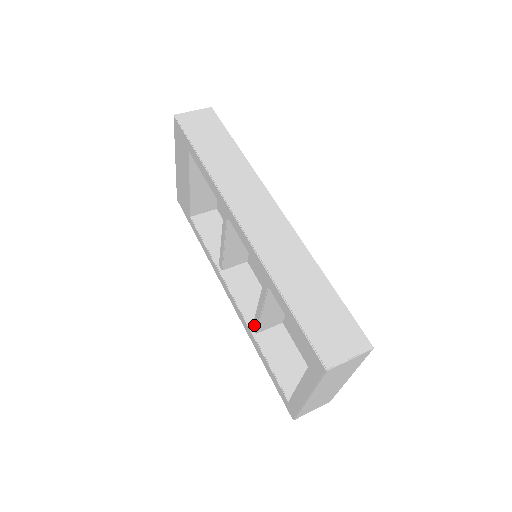
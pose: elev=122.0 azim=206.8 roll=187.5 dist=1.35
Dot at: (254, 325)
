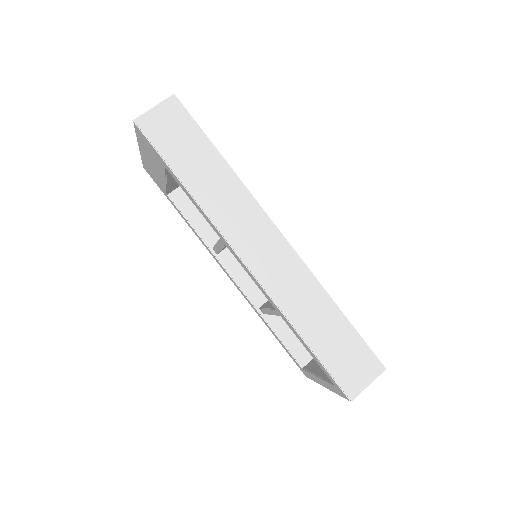
Dot at: (262, 311)
